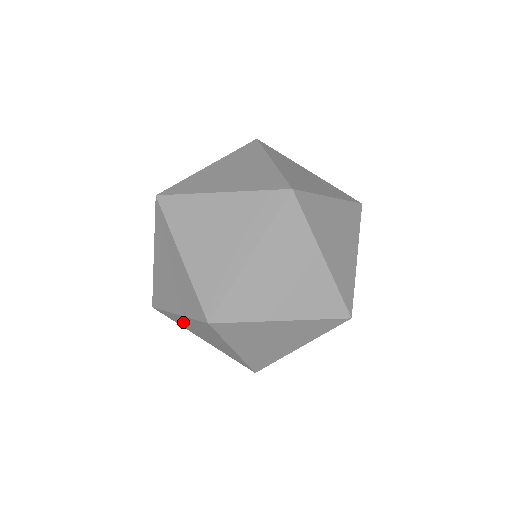
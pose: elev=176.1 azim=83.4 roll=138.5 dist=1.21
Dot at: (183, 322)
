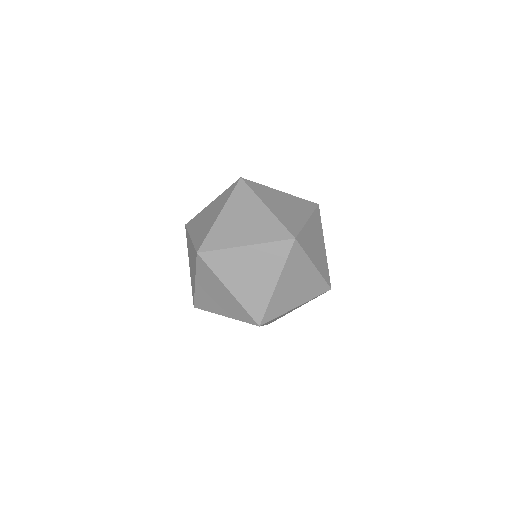
Dot at: occluded
